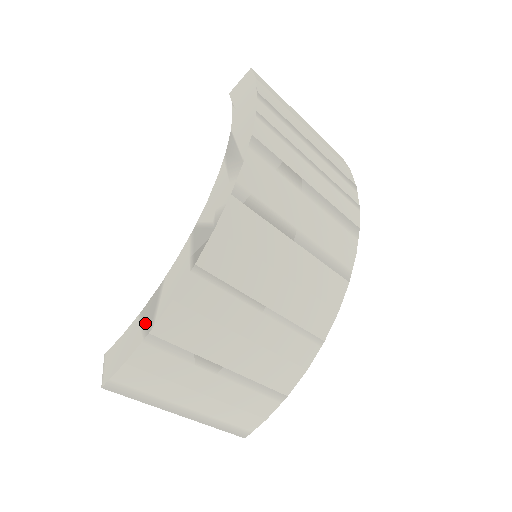
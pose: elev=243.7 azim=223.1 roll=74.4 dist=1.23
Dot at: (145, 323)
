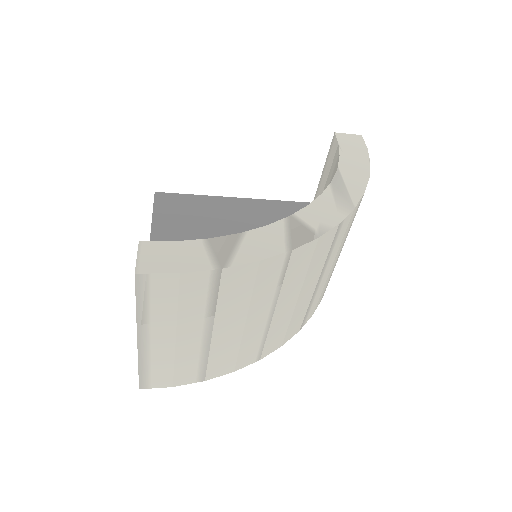
Dot at: (216, 255)
